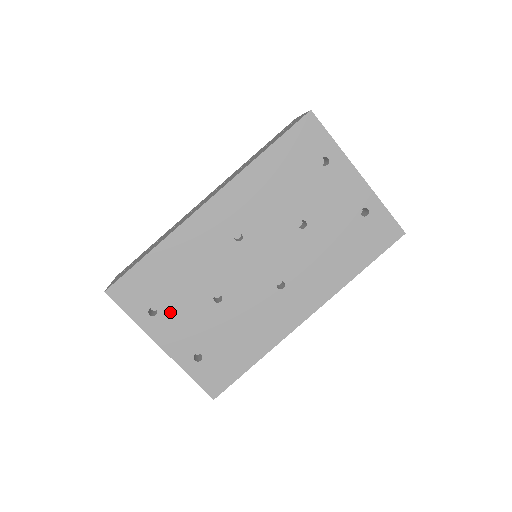
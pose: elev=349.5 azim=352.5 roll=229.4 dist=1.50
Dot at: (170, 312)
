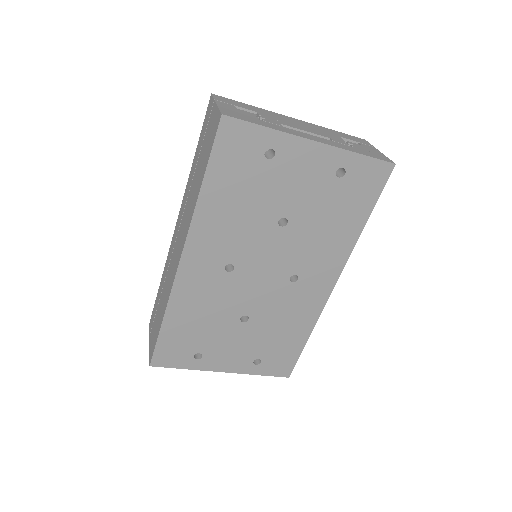
Dot at: (212, 349)
